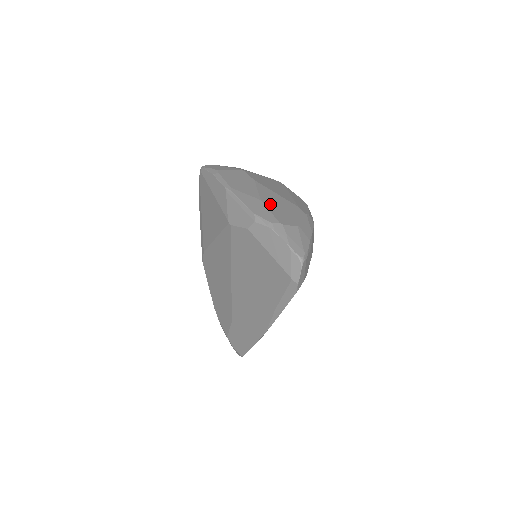
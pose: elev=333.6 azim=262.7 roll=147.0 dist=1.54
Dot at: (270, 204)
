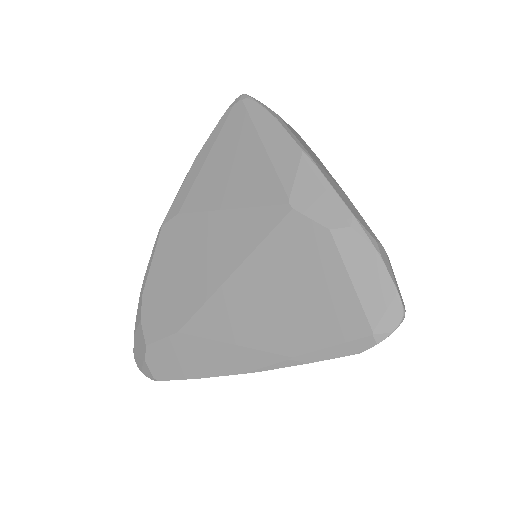
Dot at: occluded
